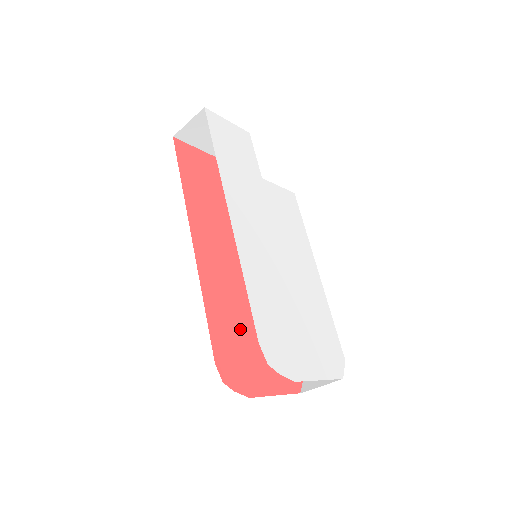
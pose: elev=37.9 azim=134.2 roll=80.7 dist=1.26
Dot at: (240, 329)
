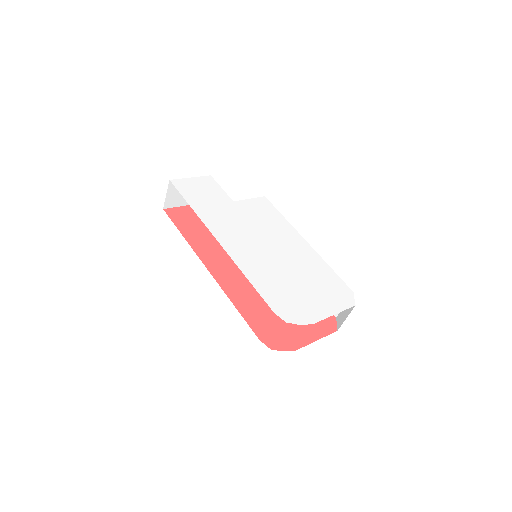
Dot at: (269, 310)
